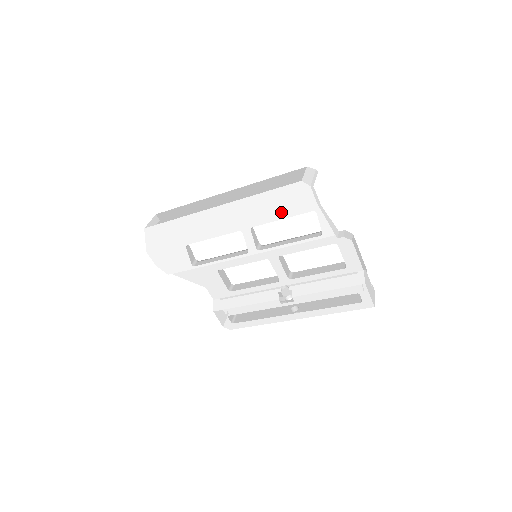
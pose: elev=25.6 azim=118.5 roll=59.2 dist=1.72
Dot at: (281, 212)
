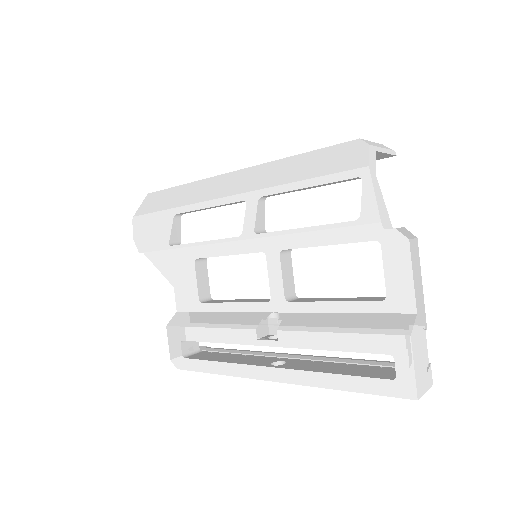
Dot at: (309, 177)
